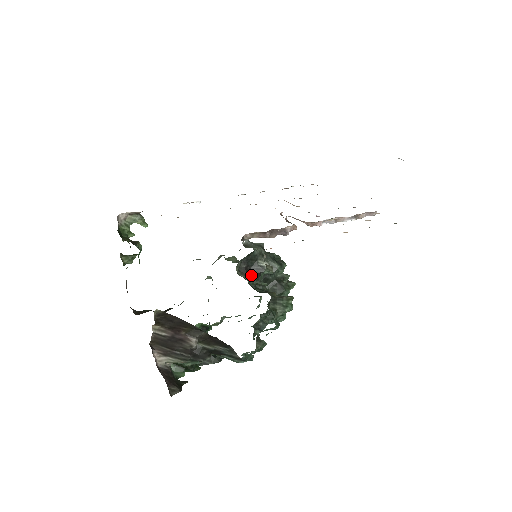
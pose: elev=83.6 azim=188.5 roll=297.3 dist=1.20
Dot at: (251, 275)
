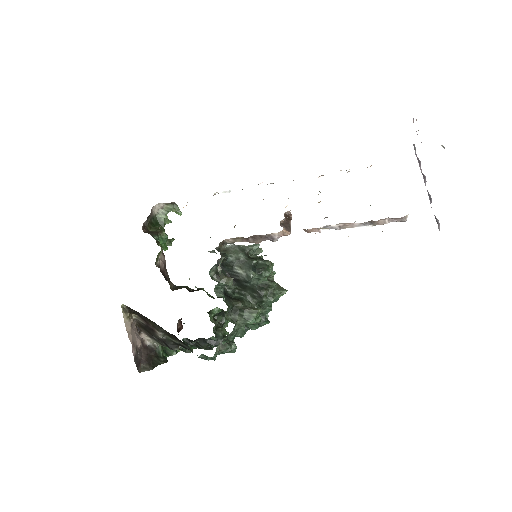
Dot at: occluded
